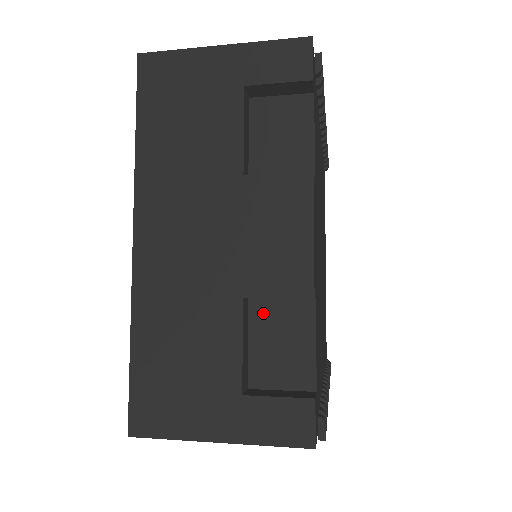
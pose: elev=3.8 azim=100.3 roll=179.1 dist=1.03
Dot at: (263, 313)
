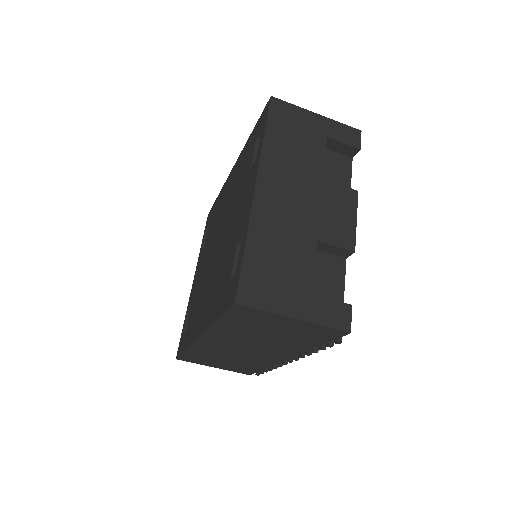
Dot at: (317, 258)
